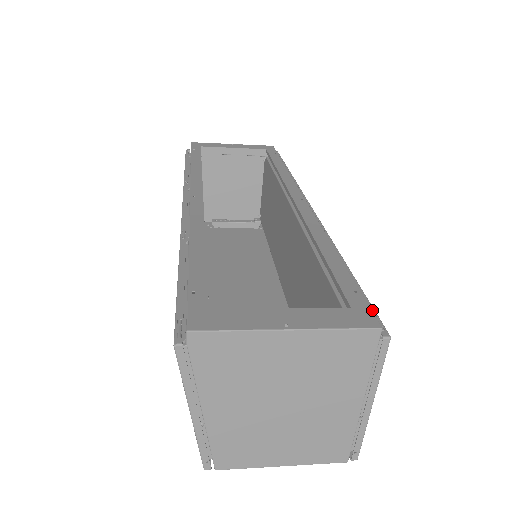
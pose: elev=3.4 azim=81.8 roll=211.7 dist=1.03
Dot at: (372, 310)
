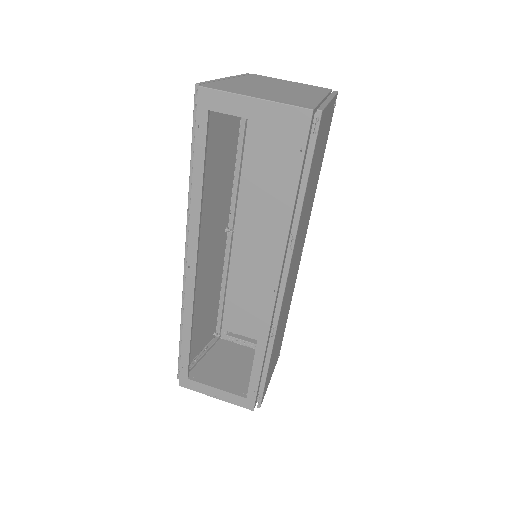
Dot at: (261, 395)
